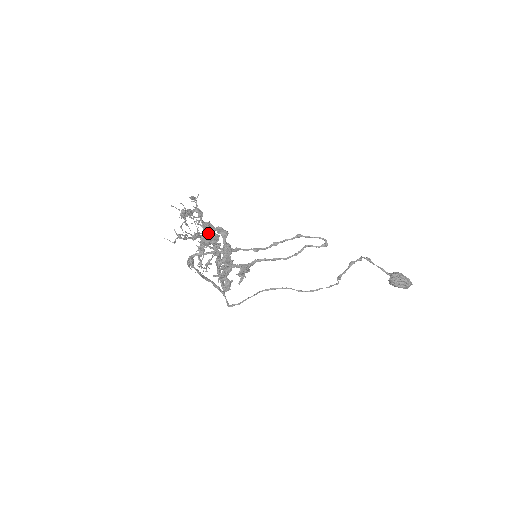
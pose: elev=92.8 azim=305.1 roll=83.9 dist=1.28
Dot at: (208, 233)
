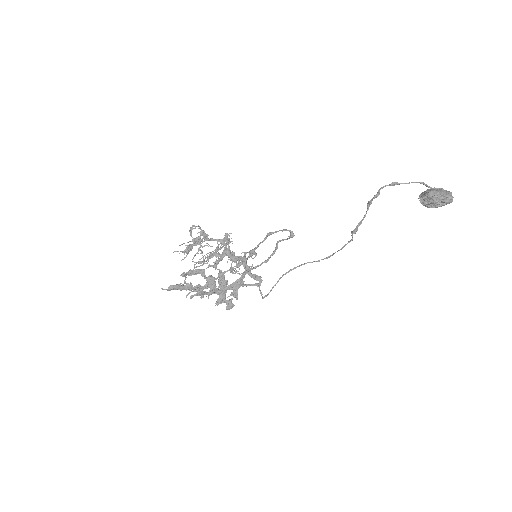
Dot at: (179, 289)
